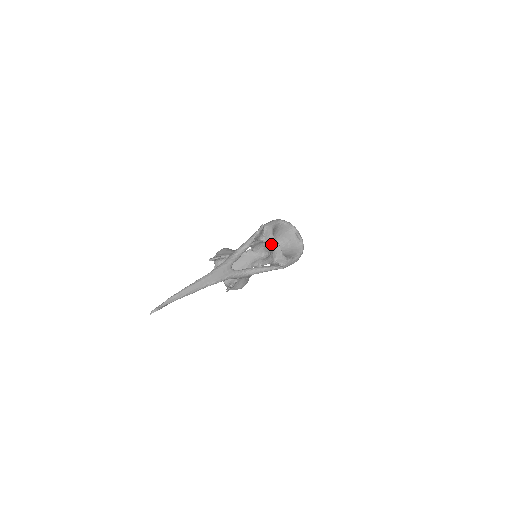
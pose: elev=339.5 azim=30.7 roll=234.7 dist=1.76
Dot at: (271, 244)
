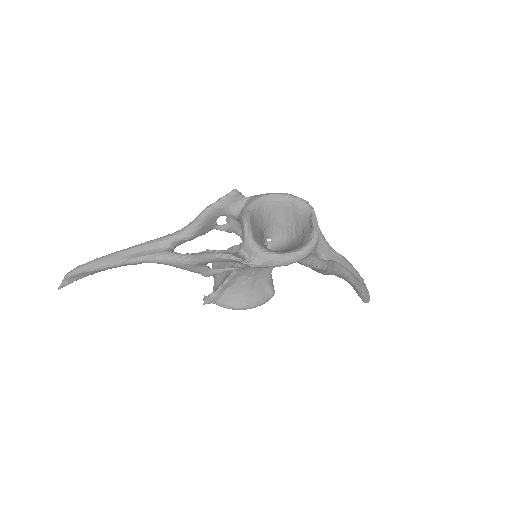
Dot at: (240, 221)
